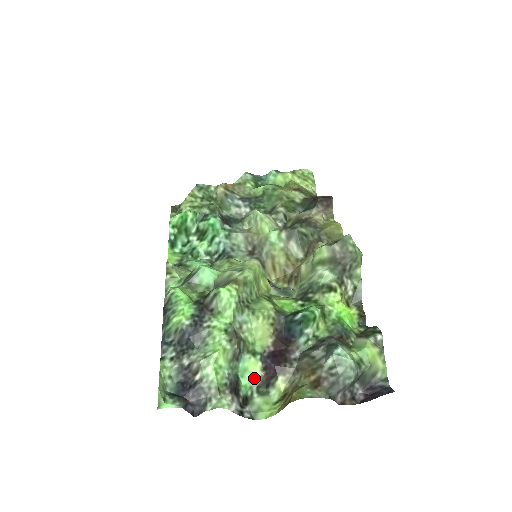
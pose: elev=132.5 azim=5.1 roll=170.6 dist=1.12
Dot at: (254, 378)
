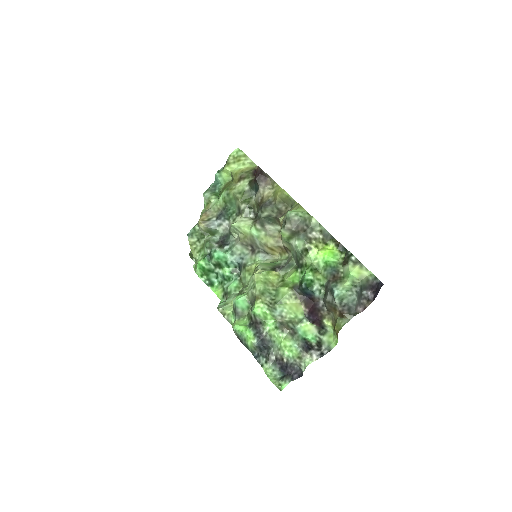
Dot at: (313, 331)
